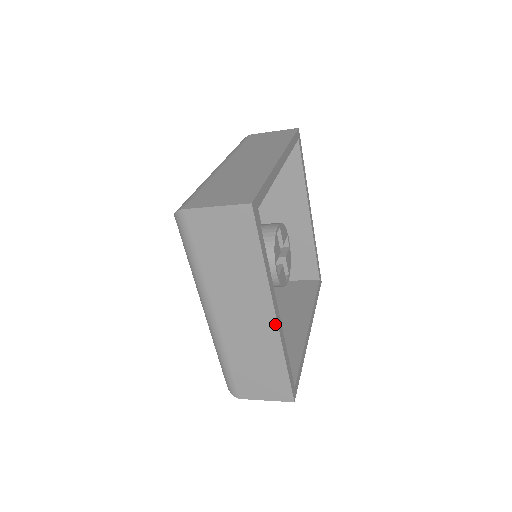
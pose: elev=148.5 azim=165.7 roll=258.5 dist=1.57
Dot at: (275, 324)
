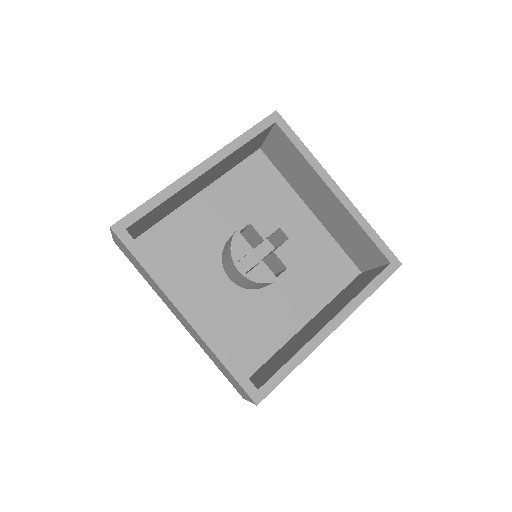
Dot at: (340, 324)
